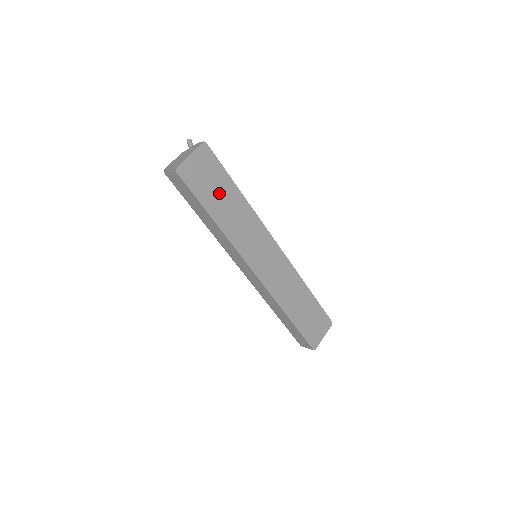
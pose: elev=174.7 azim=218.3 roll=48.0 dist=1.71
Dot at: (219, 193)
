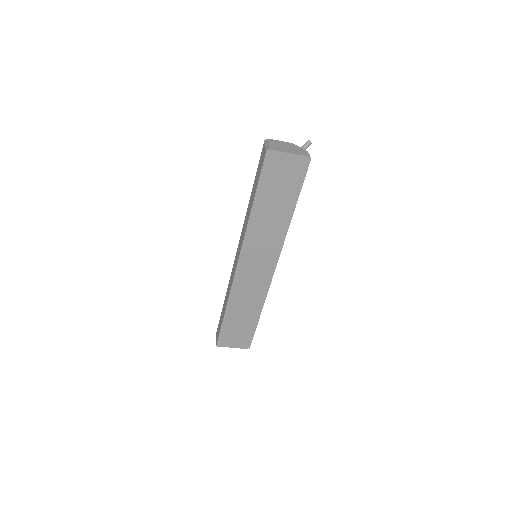
Dot at: (278, 196)
